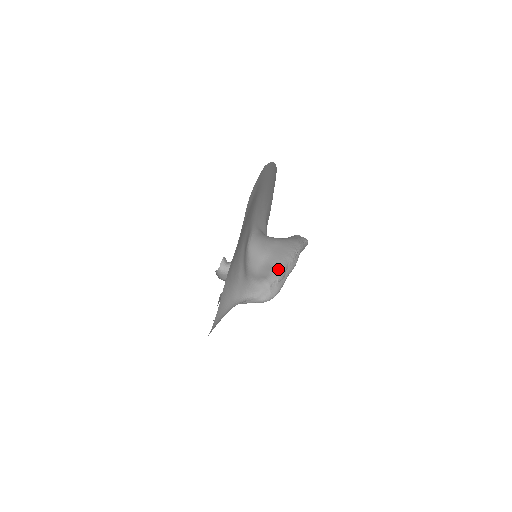
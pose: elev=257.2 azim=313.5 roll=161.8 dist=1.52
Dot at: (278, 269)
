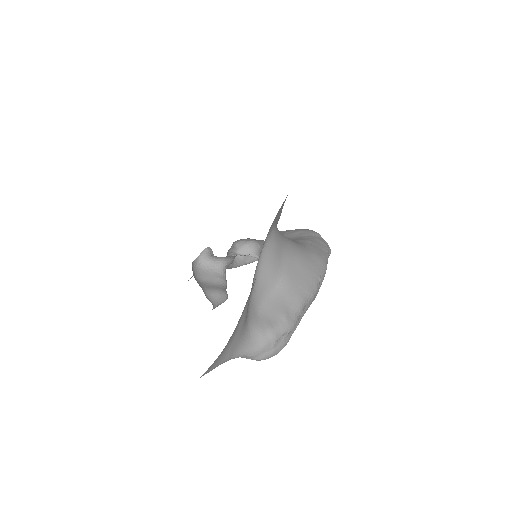
Dot at: (293, 313)
